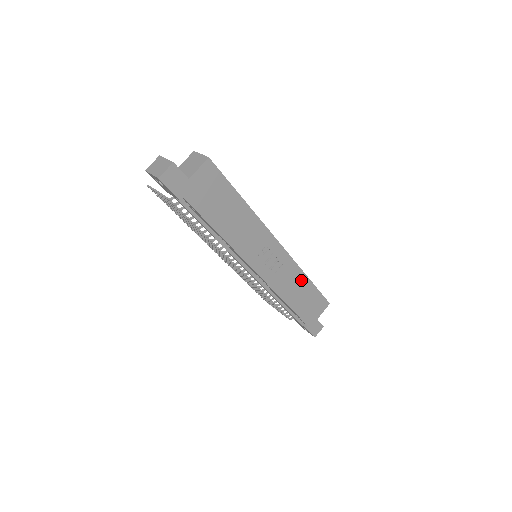
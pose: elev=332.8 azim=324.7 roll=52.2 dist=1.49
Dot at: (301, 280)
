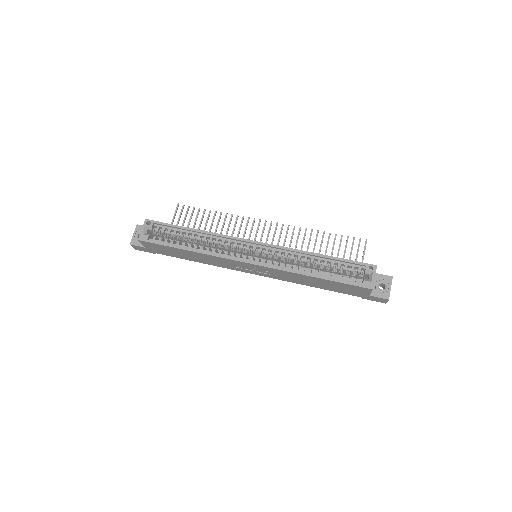
Dot at: (305, 277)
